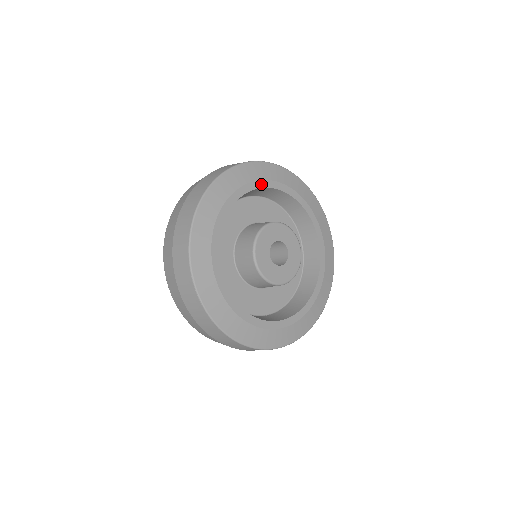
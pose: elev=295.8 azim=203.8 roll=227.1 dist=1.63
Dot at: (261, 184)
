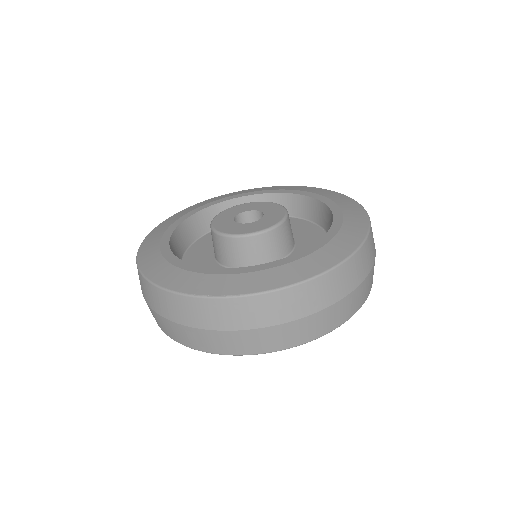
Dot at: (255, 193)
